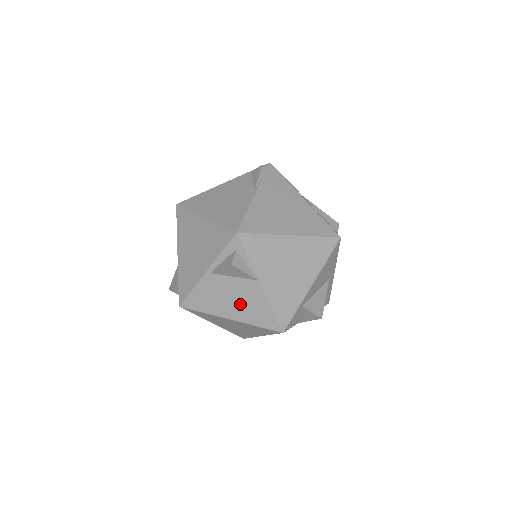
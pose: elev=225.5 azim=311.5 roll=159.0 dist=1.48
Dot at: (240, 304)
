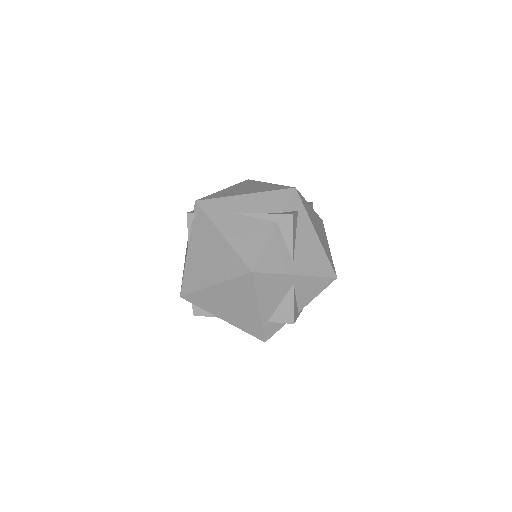
Dot at: occluded
